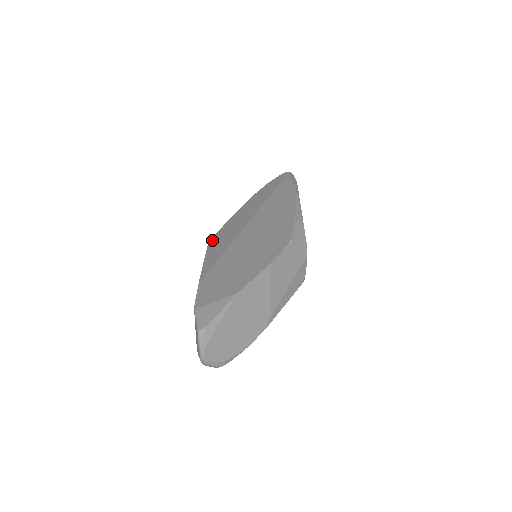
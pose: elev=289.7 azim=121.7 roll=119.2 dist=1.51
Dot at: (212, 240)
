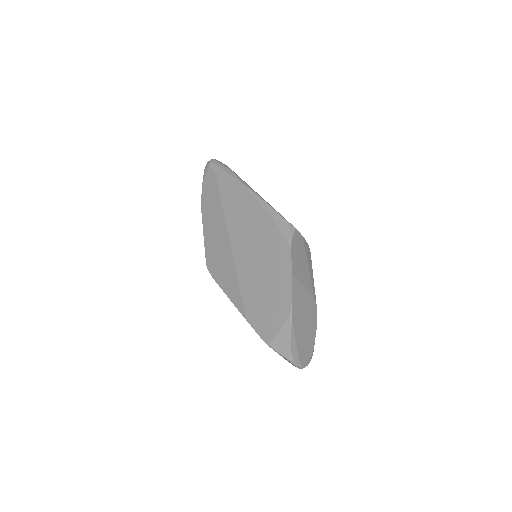
Dot at: (210, 269)
